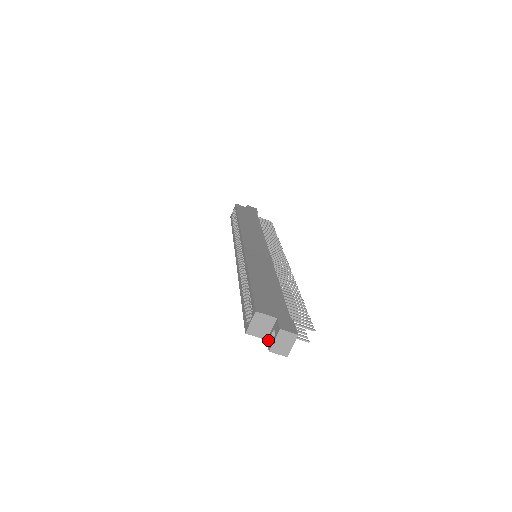
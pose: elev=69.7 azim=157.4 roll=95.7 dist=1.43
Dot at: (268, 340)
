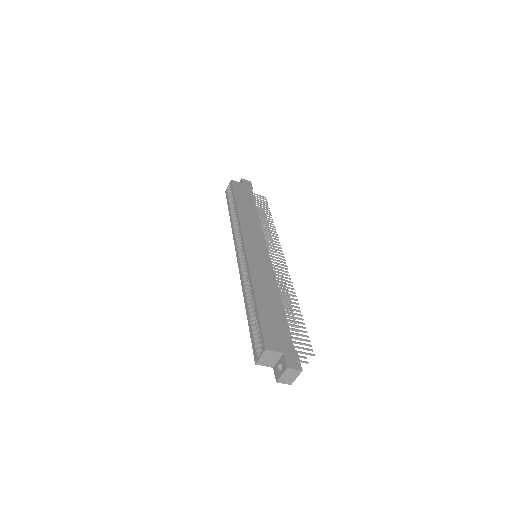
Dot at: (275, 370)
